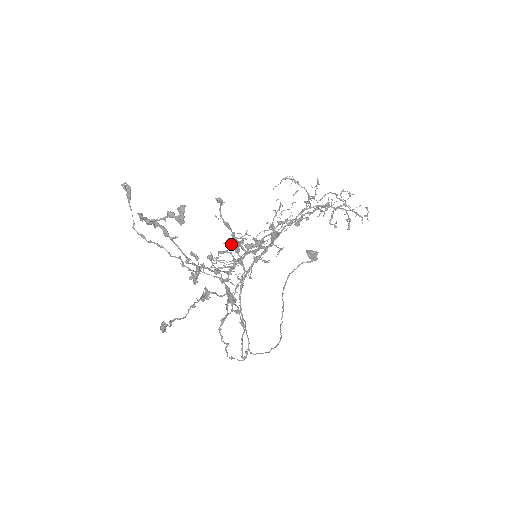
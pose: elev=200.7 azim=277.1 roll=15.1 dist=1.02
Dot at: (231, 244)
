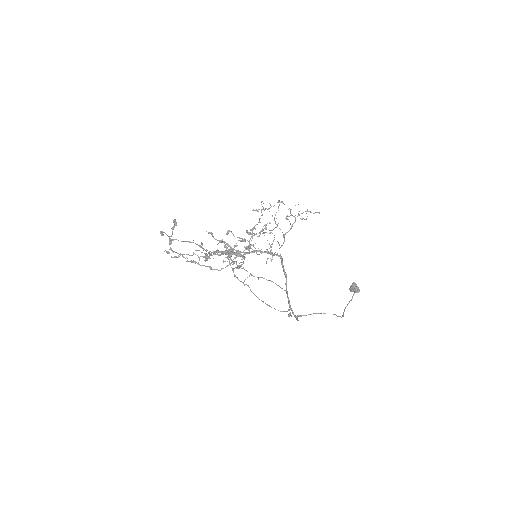
Dot at: occluded
